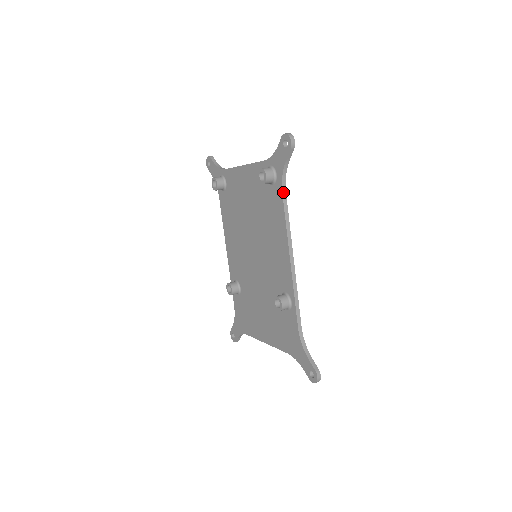
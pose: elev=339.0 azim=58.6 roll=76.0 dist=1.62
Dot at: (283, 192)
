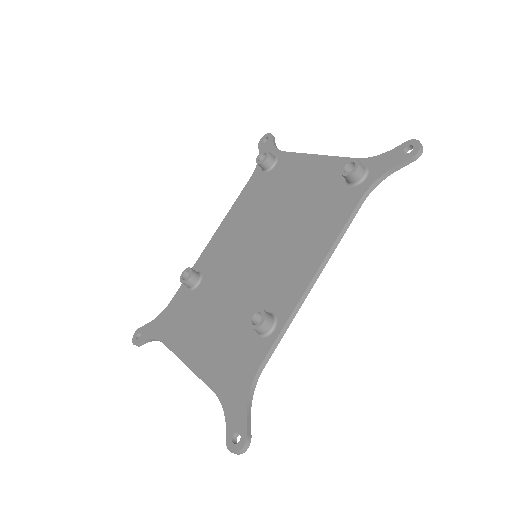
Dot at: (362, 199)
